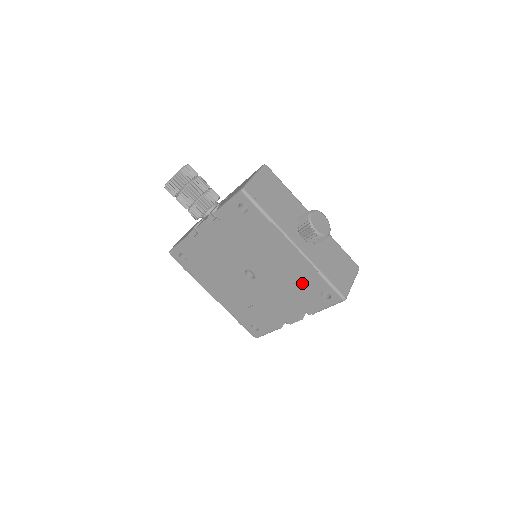
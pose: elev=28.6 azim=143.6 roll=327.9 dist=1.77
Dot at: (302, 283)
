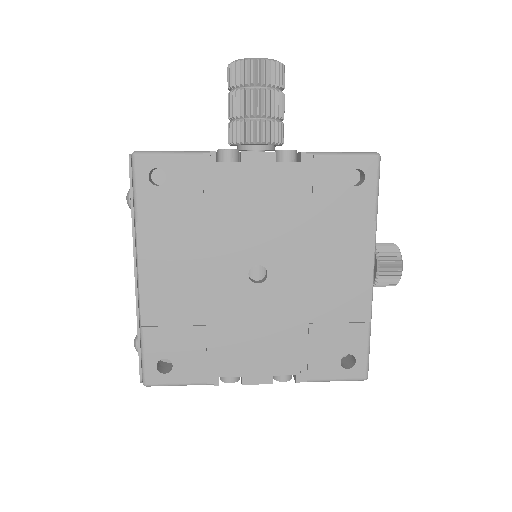
Dot at: (331, 328)
